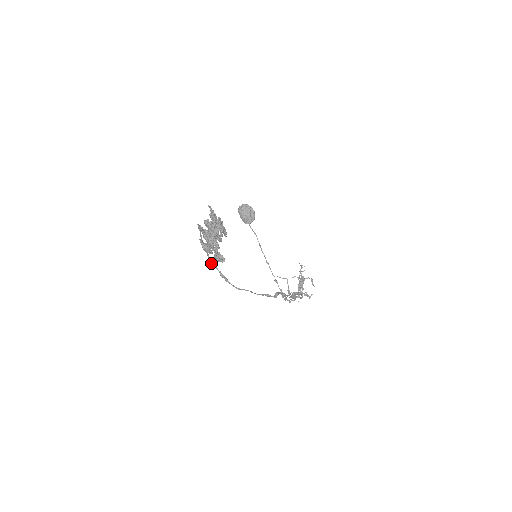
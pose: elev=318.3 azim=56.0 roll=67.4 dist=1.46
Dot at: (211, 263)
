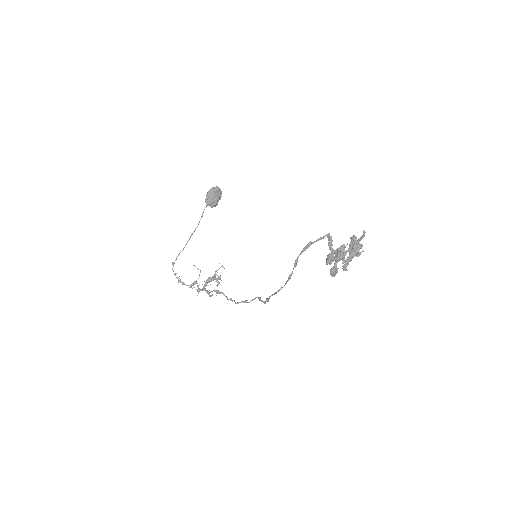
Dot at: occluded
